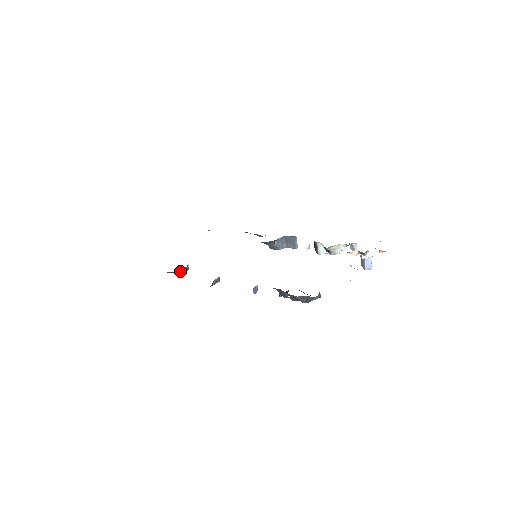
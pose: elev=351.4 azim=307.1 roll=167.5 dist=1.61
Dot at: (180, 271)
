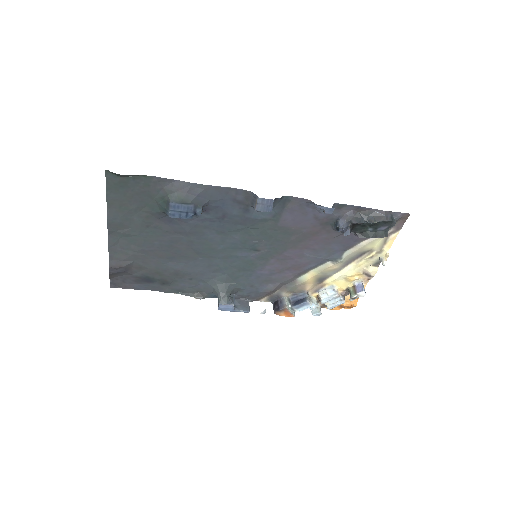
Dot at: (199, 204)
